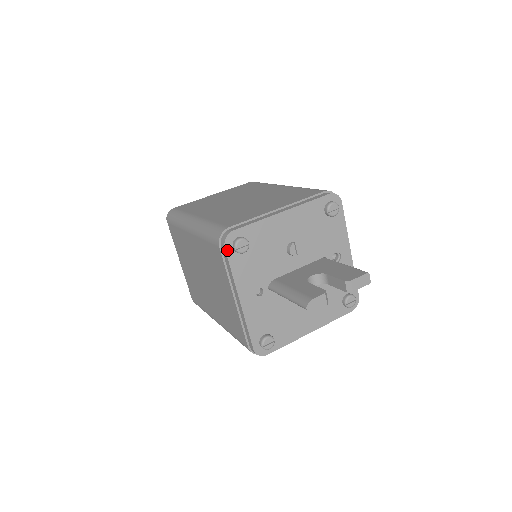
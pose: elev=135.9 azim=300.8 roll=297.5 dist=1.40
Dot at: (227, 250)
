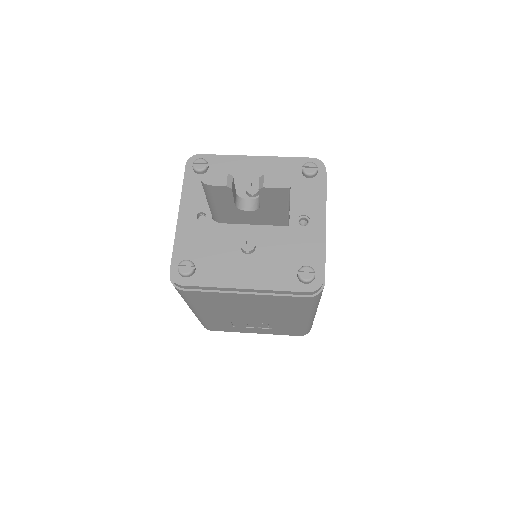
Dot at: (187, 167)
